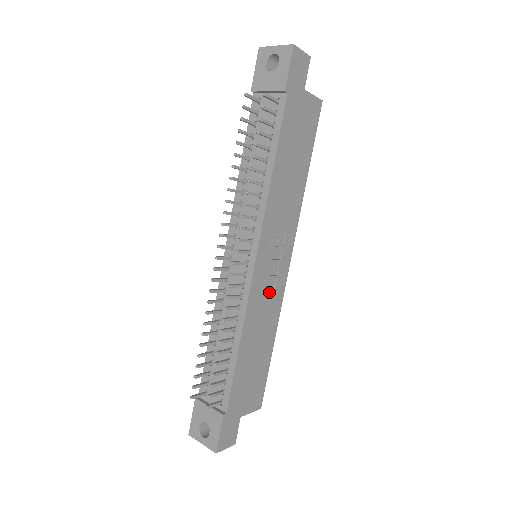
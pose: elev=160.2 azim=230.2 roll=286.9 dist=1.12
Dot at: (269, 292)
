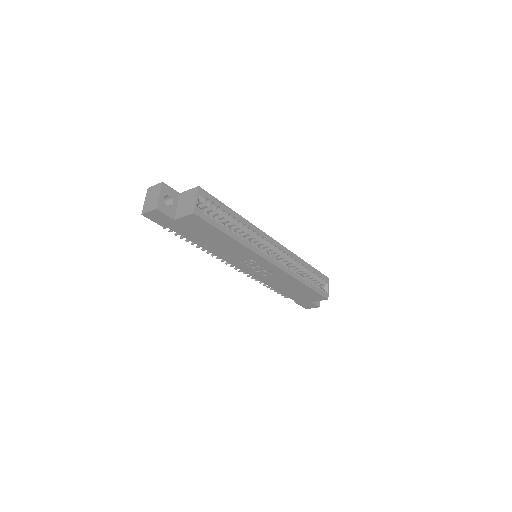
Dot at: (271, 275)
